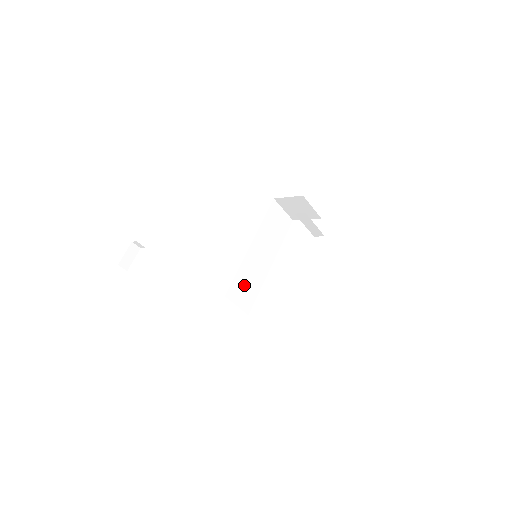
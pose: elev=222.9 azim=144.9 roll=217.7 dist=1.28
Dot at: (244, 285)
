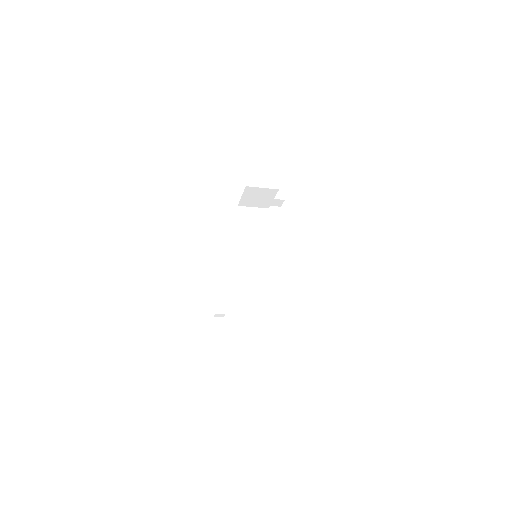
Dot at: (256, 284)
